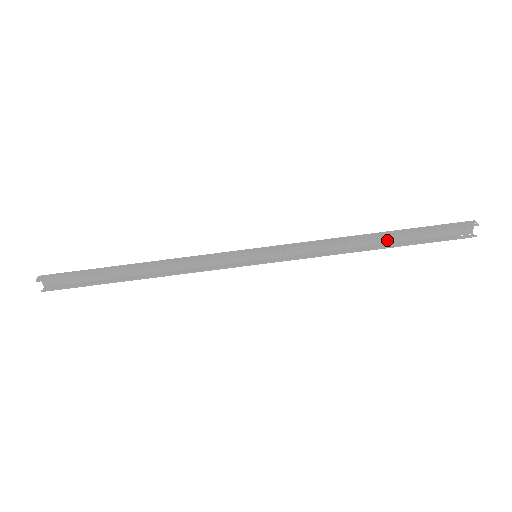
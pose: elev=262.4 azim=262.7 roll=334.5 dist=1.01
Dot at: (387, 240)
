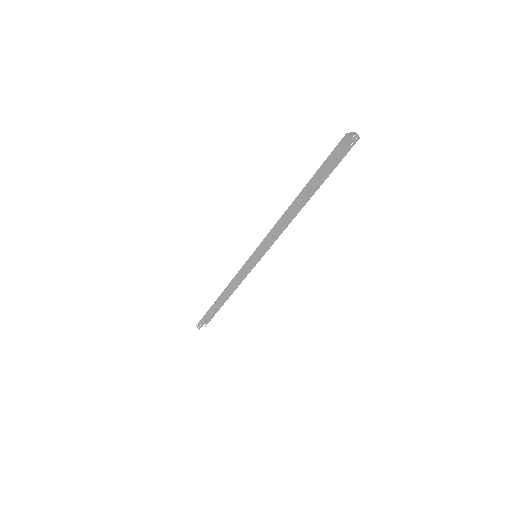
Dot at: occluded
